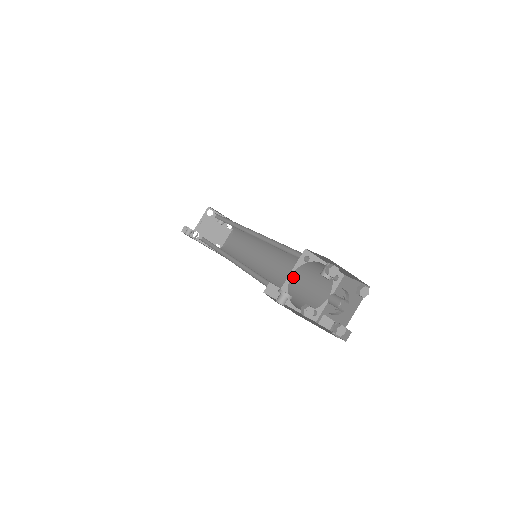
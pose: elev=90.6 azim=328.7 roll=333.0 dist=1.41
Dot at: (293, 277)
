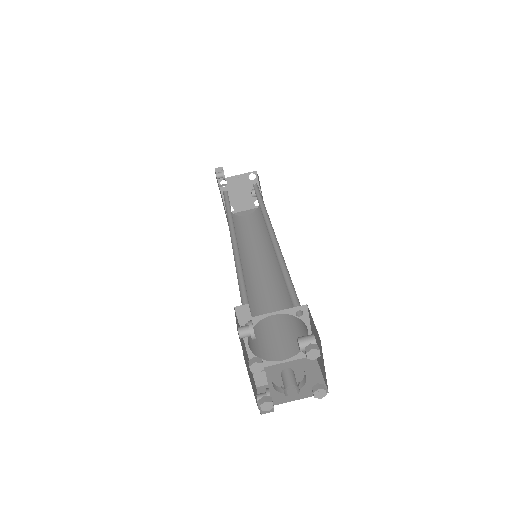
Dot at: (269, 307)
